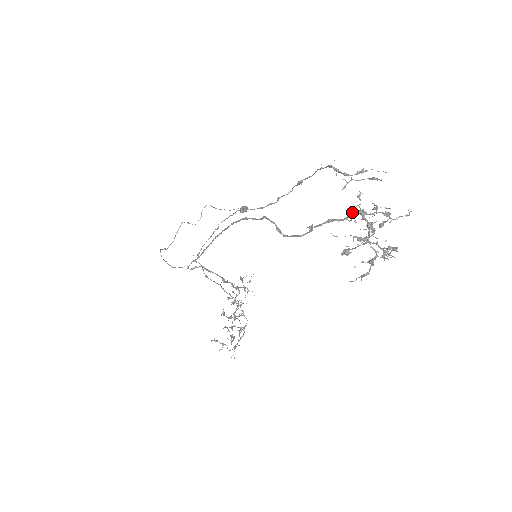
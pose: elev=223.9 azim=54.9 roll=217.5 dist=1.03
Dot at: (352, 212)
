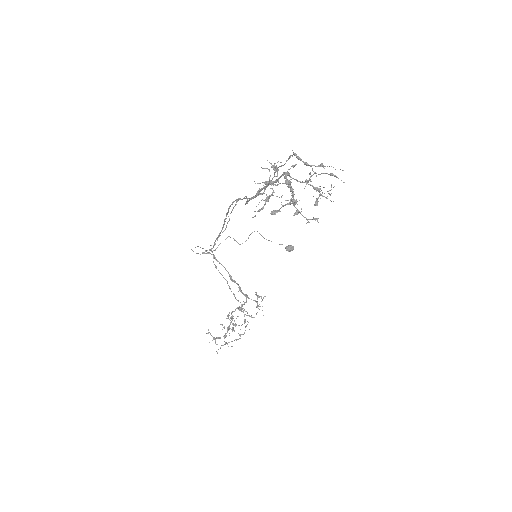
Dot at: (275, 168)
